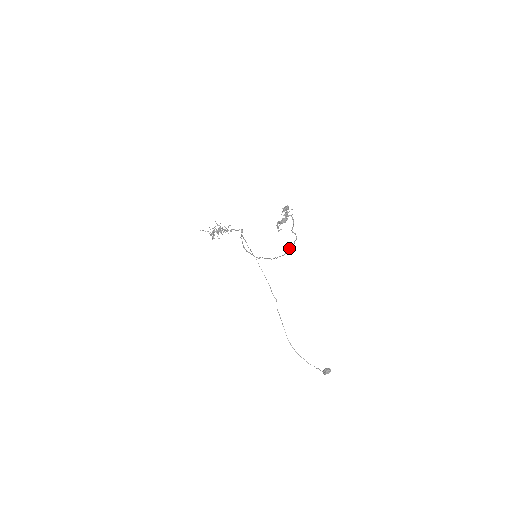
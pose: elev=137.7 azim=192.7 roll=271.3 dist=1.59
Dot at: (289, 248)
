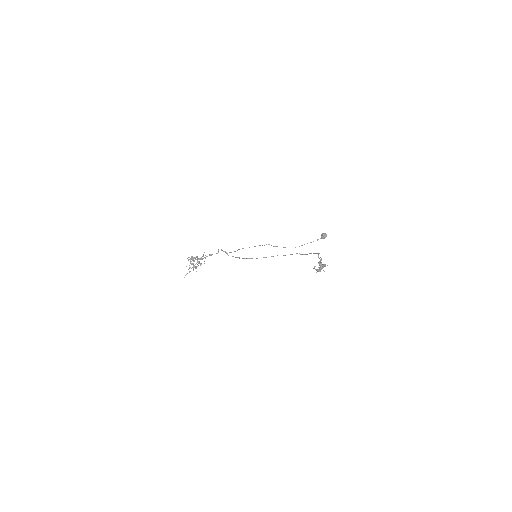
Dot at: occluded
